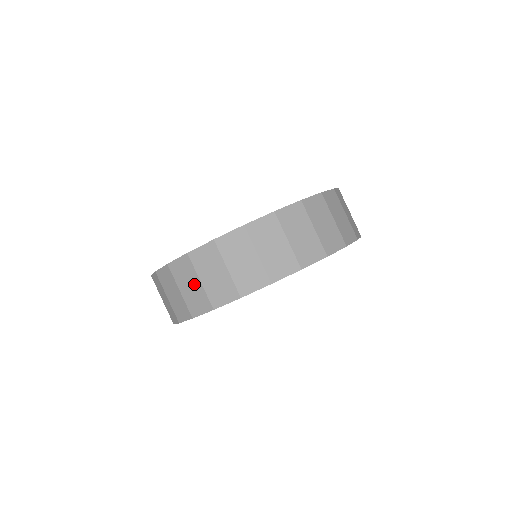
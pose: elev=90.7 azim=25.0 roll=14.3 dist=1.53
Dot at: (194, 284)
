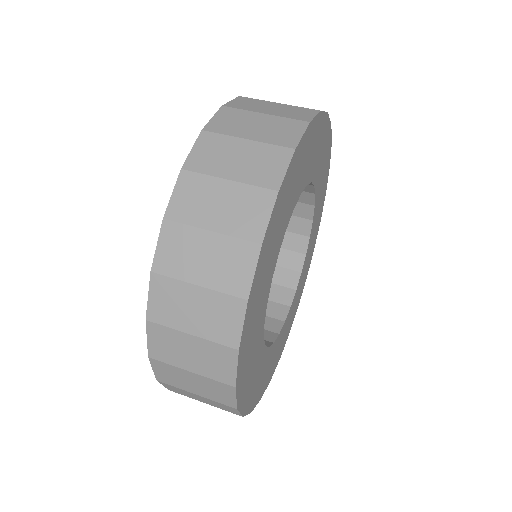
Dot at: (195, 300)
